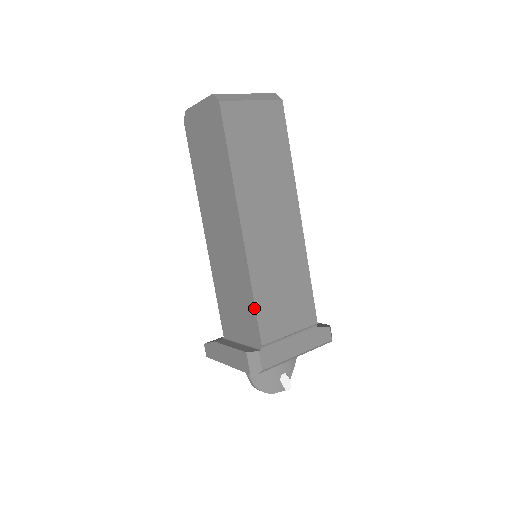
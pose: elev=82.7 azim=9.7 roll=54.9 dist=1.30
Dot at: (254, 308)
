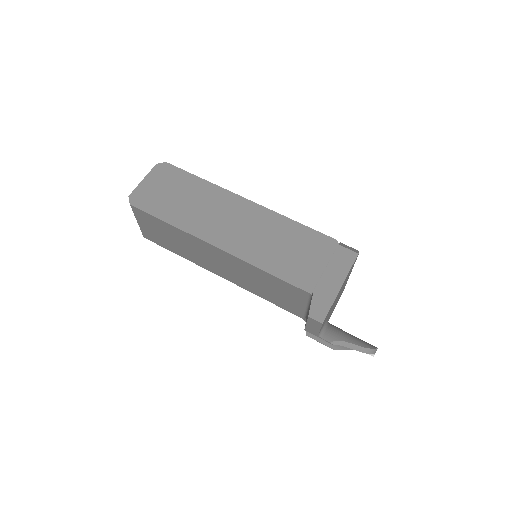
Dot at: (306, 227)
